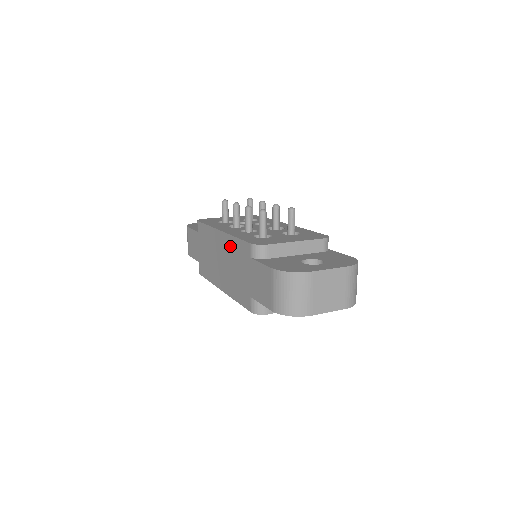
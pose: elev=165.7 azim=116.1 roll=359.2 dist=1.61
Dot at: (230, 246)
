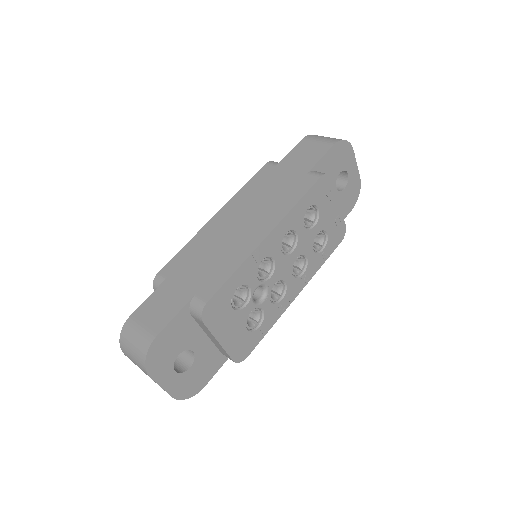
Dot at: (243, 198)
